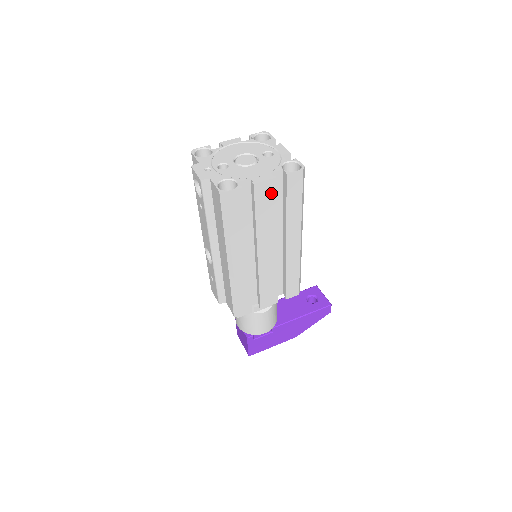
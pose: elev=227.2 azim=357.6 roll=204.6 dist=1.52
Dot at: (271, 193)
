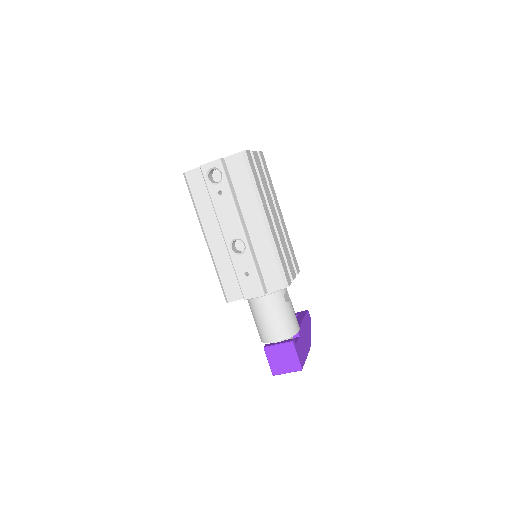
Dot at: (259, 163)
